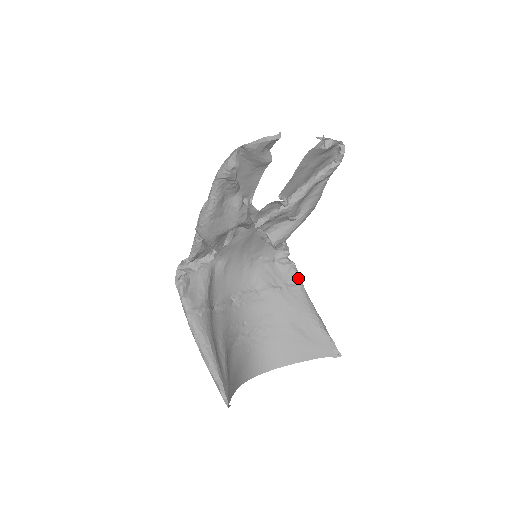
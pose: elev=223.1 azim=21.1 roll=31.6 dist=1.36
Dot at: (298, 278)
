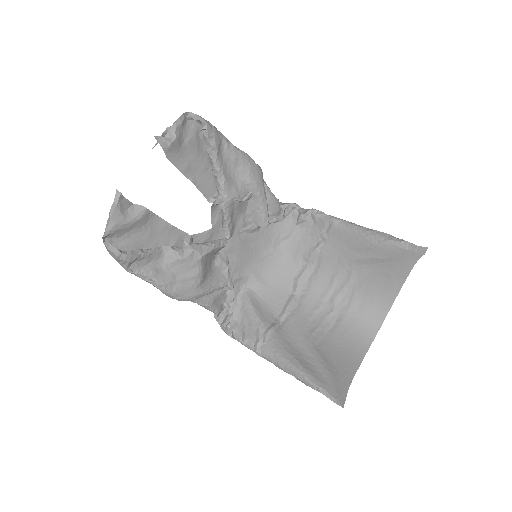
Dot at: (326, 218)
